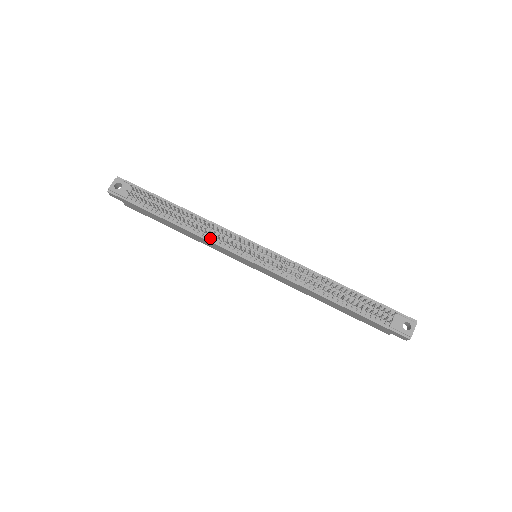
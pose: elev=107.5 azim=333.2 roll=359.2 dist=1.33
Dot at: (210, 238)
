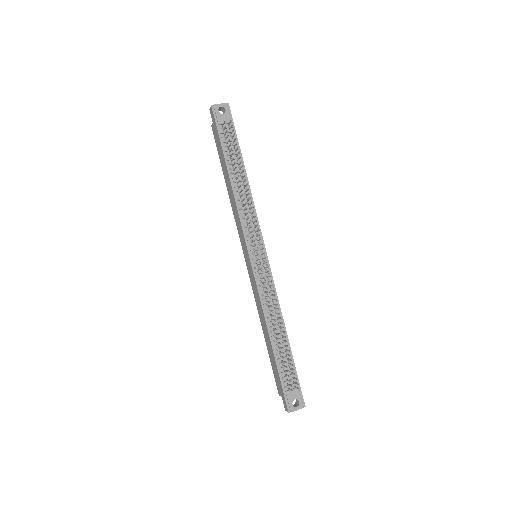
Dot at: (241, 212)
